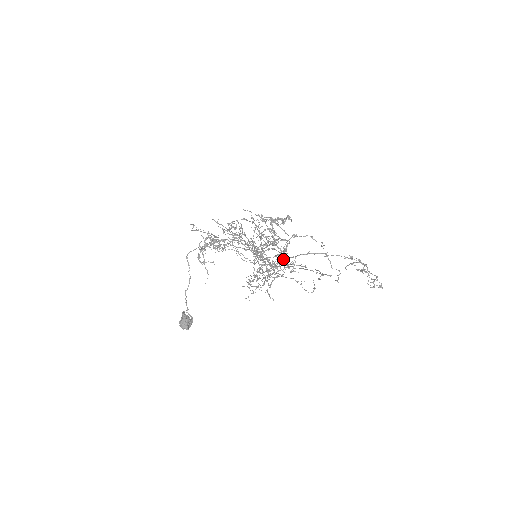
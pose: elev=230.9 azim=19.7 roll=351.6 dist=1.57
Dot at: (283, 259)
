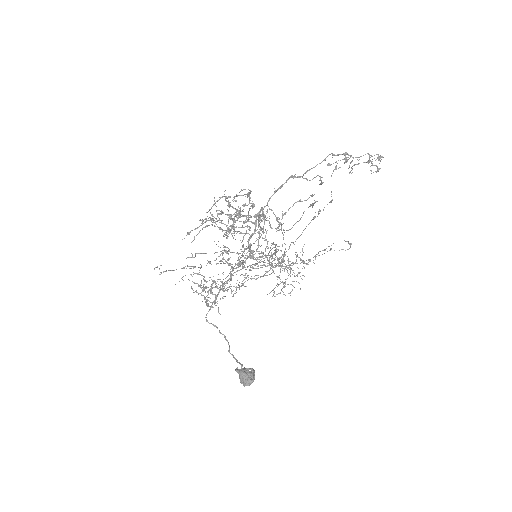
Dot at: (270, 226)
